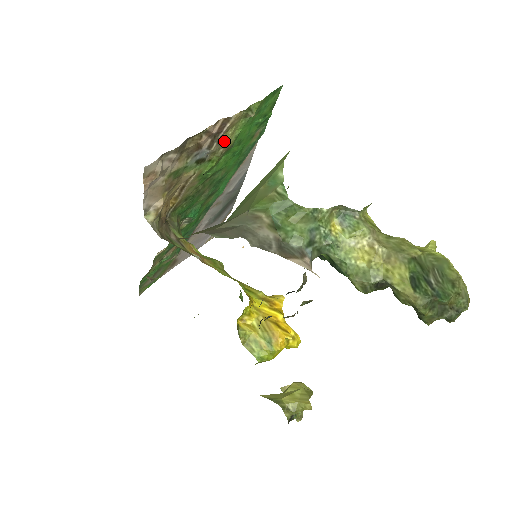
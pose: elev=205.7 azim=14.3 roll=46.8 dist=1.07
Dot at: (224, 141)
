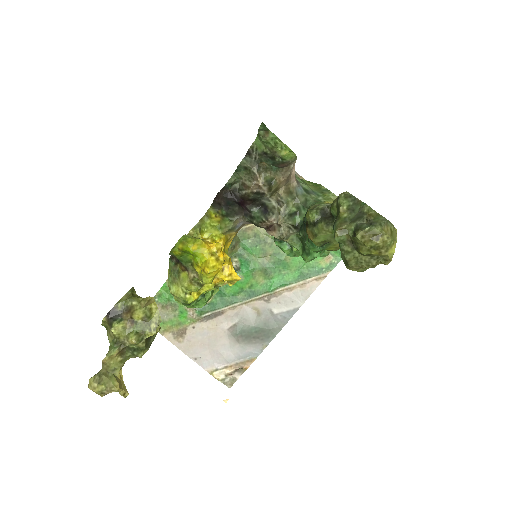
Dot at: occluded
